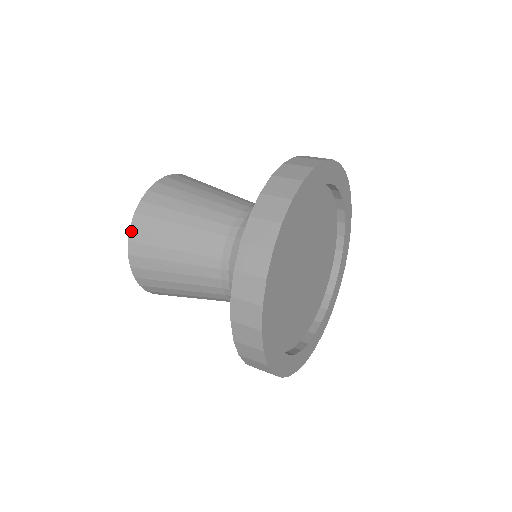
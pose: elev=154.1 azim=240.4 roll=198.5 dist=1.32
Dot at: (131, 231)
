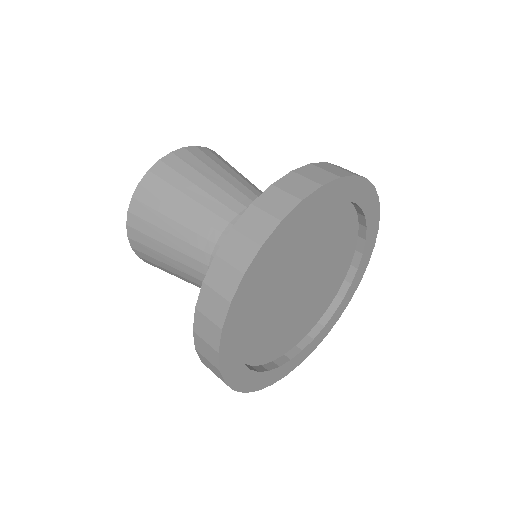
Dot at: (140, 258)
